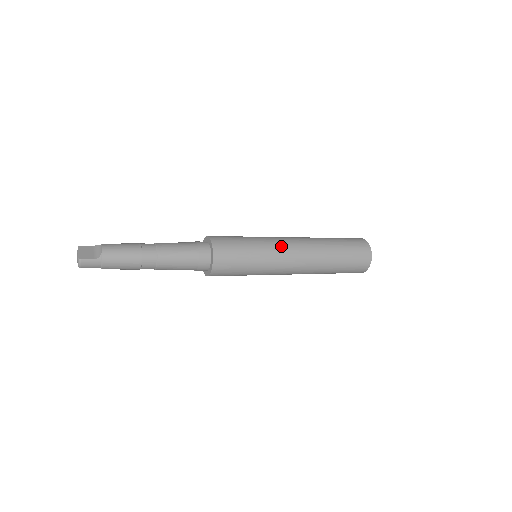
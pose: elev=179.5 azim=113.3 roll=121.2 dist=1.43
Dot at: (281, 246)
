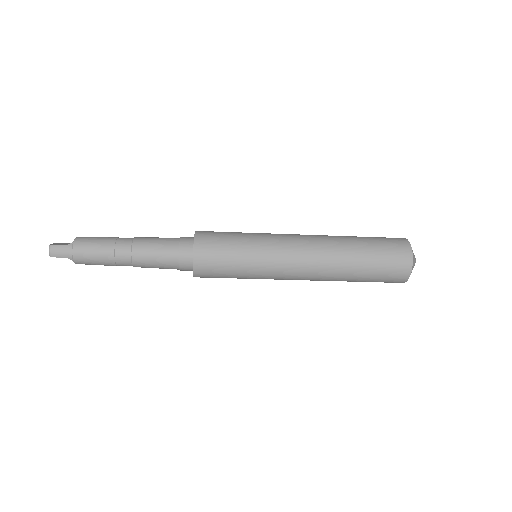
Dot at: (281, 236)
